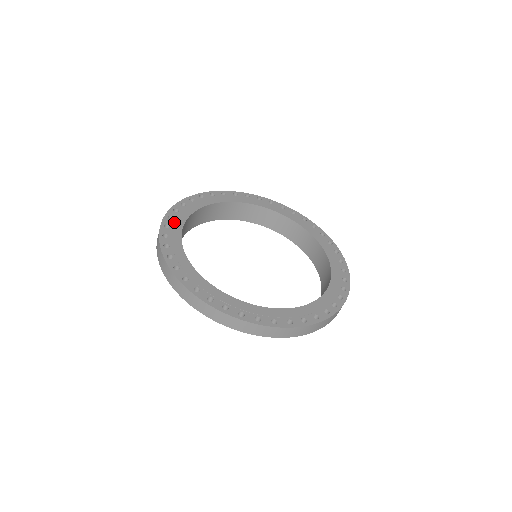
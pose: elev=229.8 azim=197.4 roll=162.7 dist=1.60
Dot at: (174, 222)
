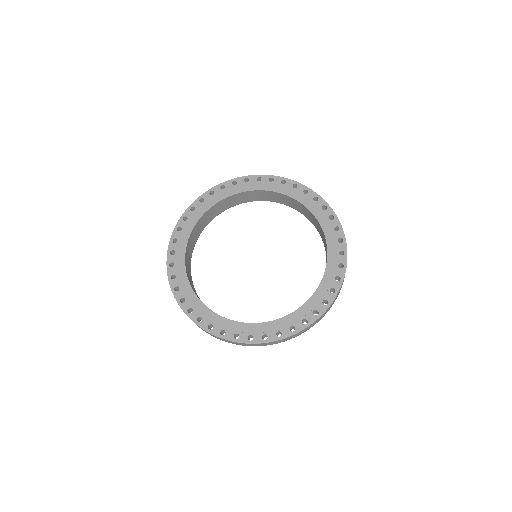
Dot at: (189, 301)
